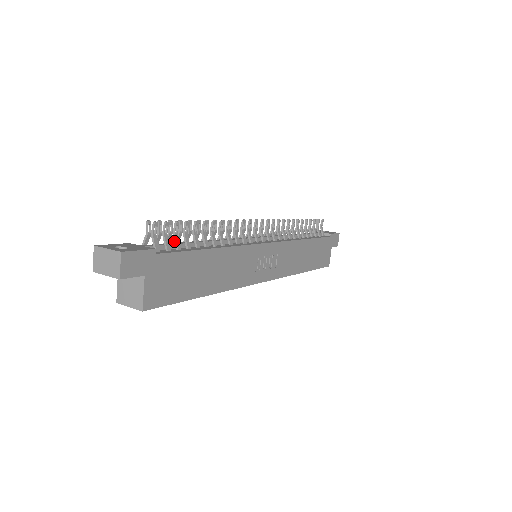
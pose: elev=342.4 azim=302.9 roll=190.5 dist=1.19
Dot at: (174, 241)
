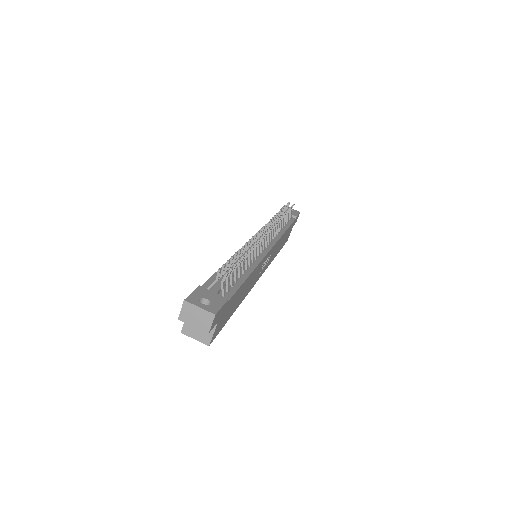
Dot at: (230, 279)
